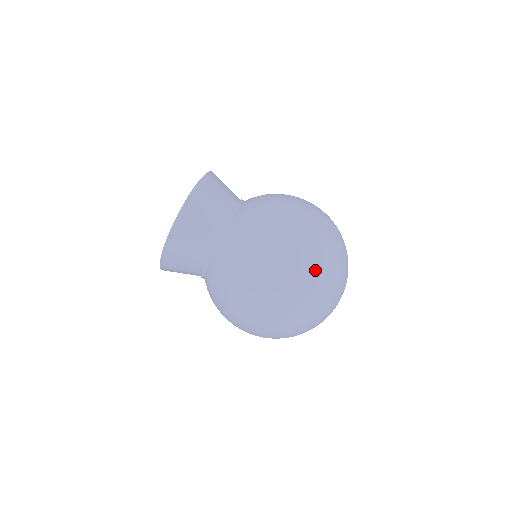
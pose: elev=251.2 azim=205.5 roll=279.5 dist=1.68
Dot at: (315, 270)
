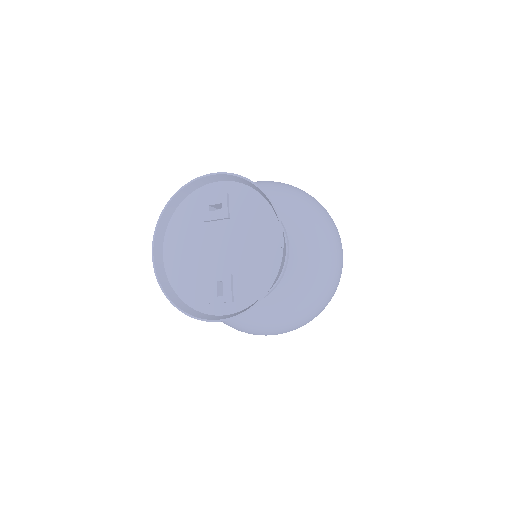
Dot at: occluded
